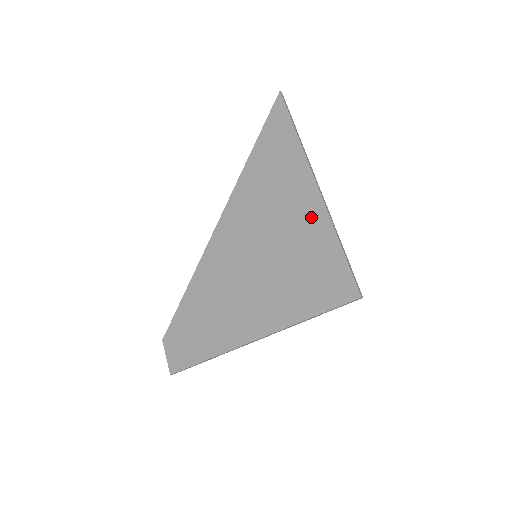
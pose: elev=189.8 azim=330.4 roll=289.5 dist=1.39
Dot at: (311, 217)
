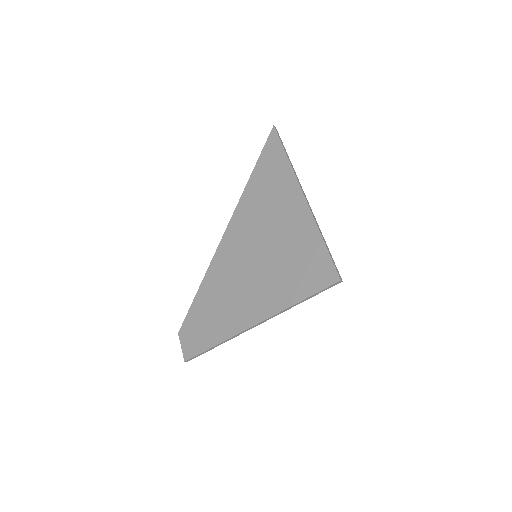
Dot at: (300, 220)
